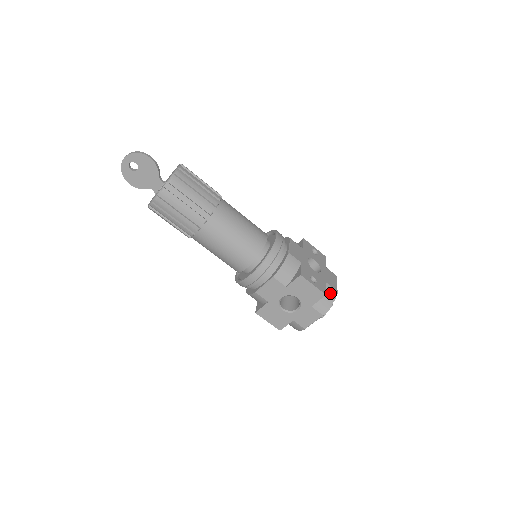
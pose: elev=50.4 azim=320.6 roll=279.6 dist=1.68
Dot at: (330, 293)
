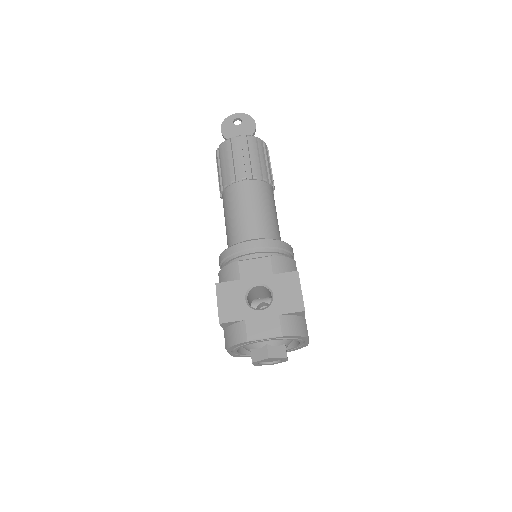
Dot at: (303, 327)
